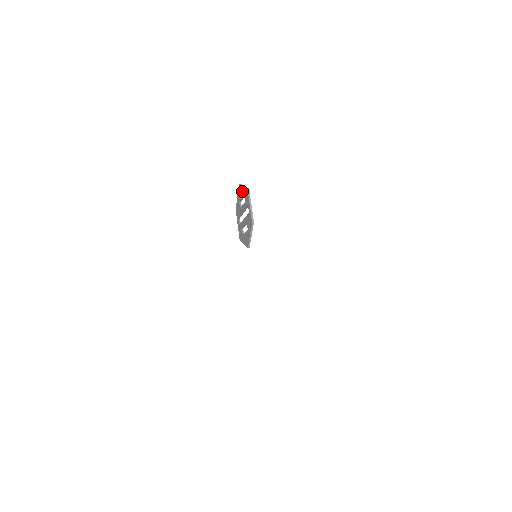
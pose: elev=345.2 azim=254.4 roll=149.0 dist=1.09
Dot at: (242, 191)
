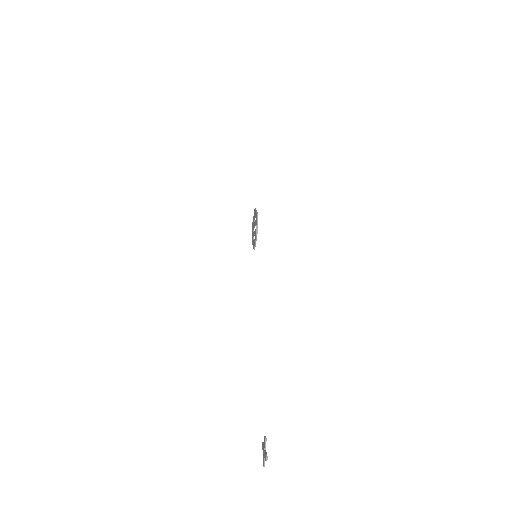
Dot at: (255, 213)
